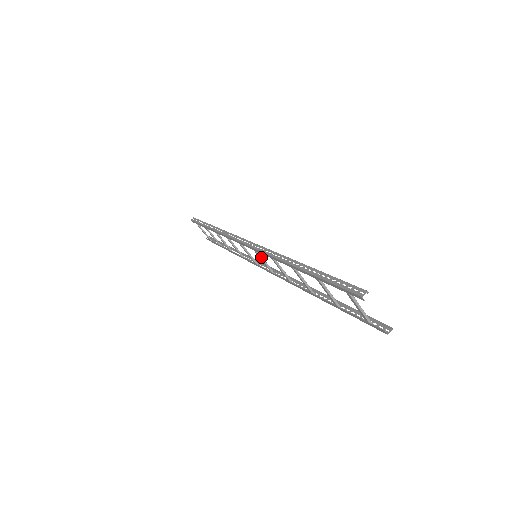
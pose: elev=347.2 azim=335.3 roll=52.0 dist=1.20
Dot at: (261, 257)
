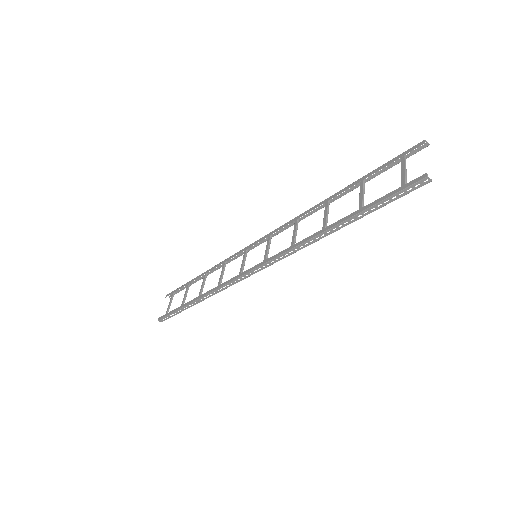
Dot at: occluded
